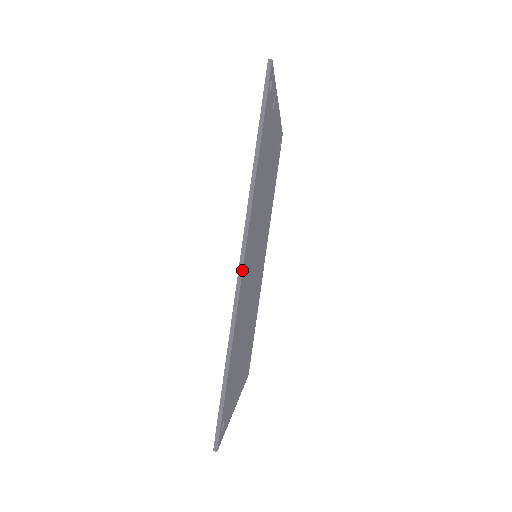
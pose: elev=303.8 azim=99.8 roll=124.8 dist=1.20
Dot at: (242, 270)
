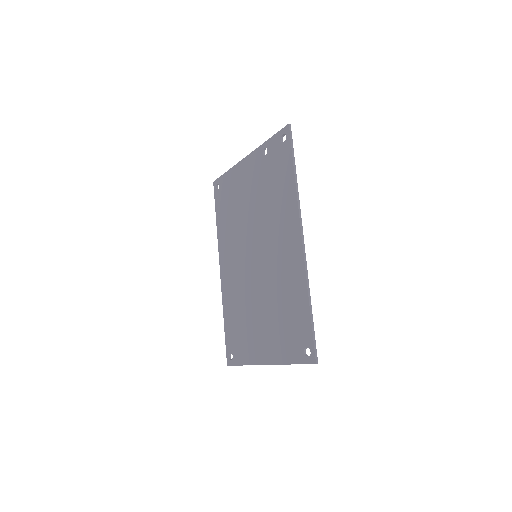
Dot at: (304, 245)
